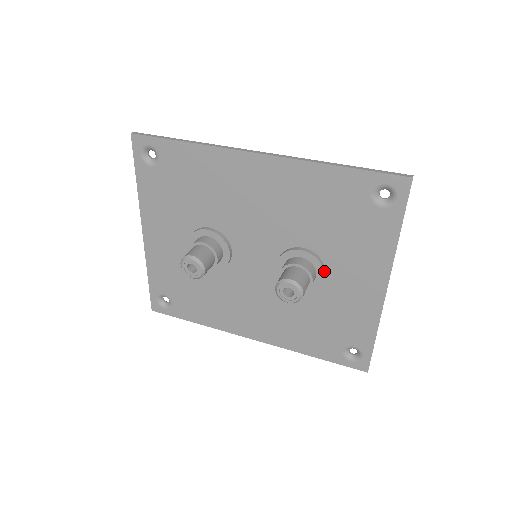
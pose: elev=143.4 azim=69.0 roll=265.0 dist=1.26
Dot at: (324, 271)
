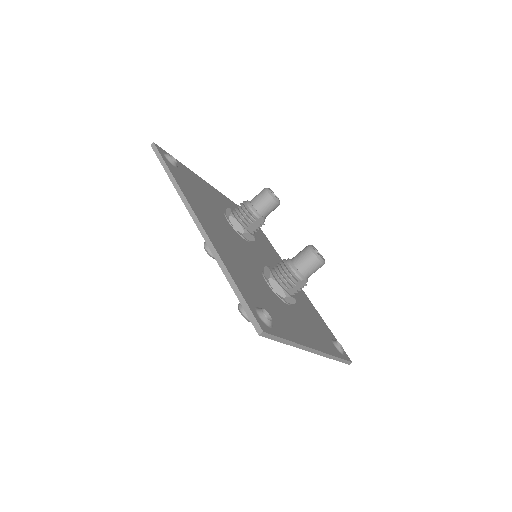
Dot at: occluded
